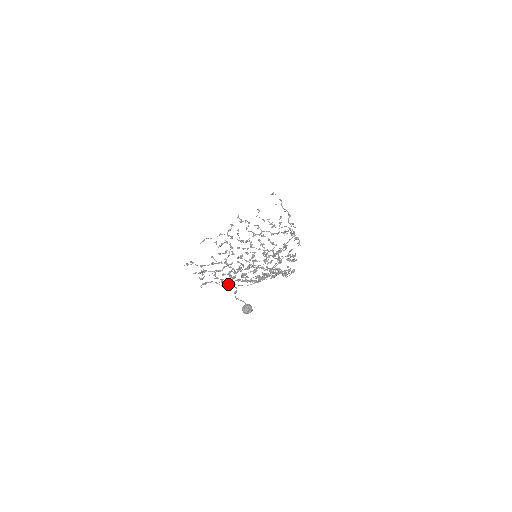
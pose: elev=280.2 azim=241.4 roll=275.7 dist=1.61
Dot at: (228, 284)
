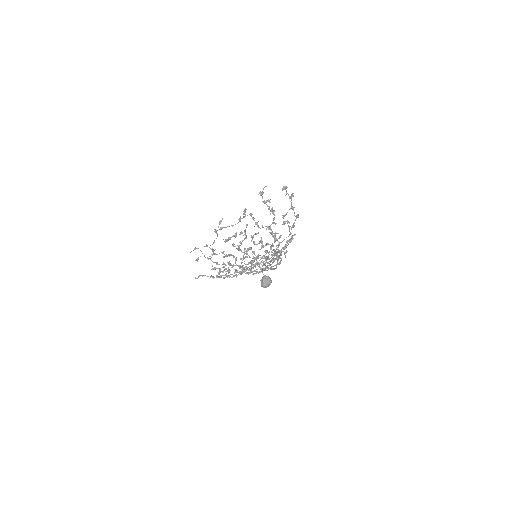
Dot at: (245, 209)
